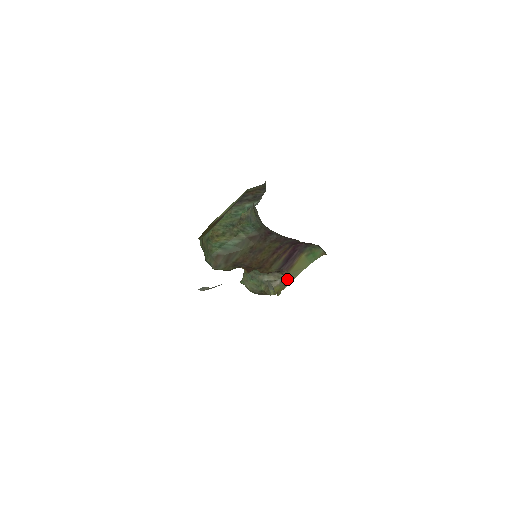
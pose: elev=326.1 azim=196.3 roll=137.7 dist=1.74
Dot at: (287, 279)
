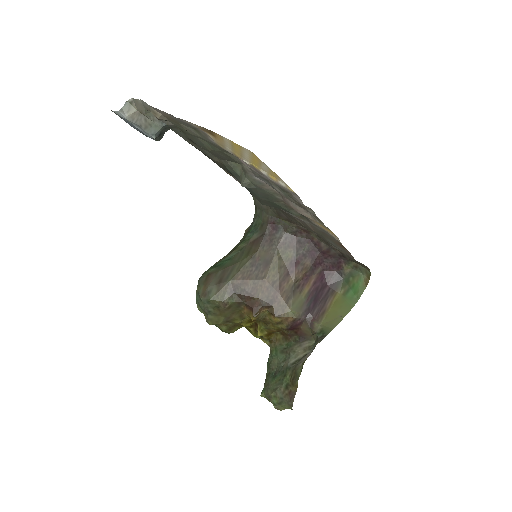
Dot at: (319, 336)
